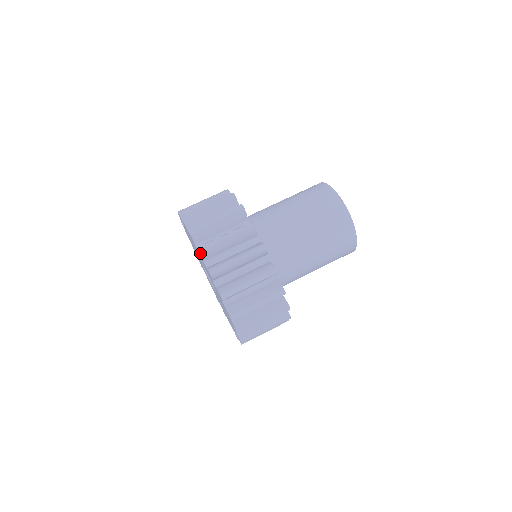
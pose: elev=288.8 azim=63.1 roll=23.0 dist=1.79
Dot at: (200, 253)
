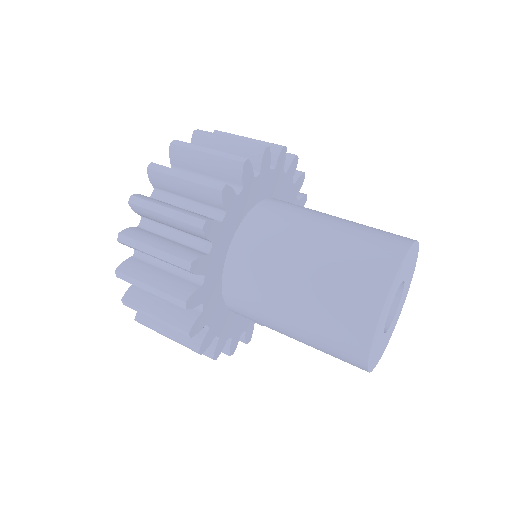
Dot at: (130, 204)
